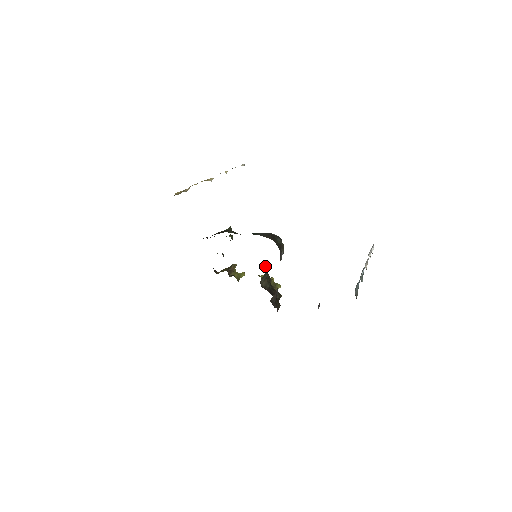
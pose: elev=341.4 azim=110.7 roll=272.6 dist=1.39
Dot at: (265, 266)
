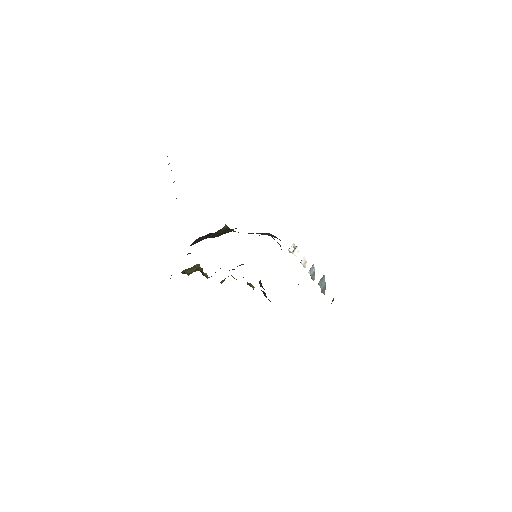
Dot at: occluded
